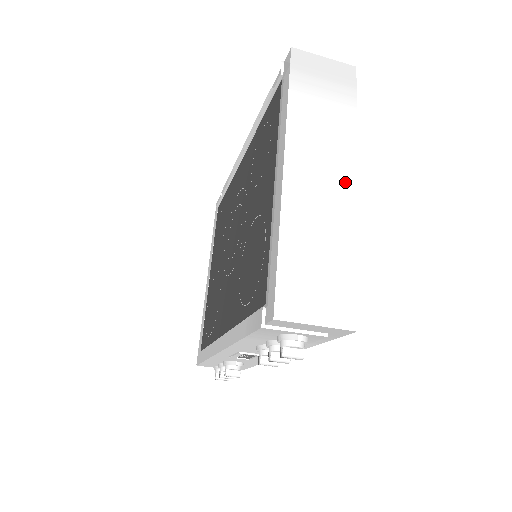
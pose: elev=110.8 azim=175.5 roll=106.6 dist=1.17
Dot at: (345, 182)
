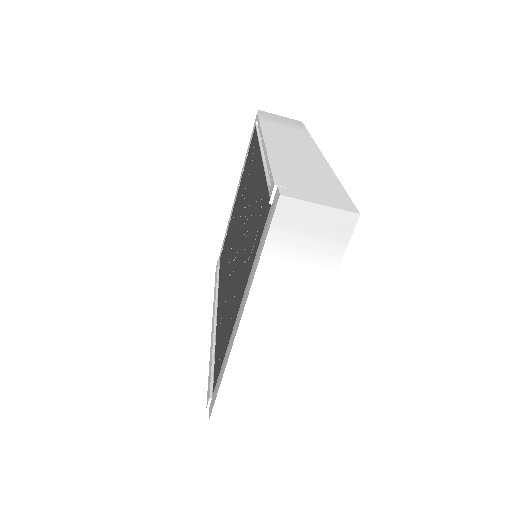
Dot at: (297, 337)
